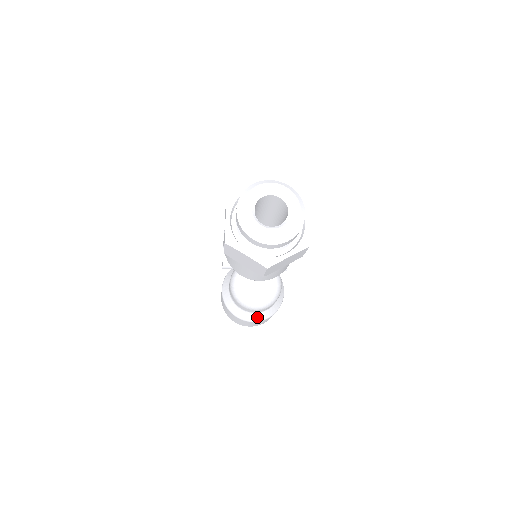
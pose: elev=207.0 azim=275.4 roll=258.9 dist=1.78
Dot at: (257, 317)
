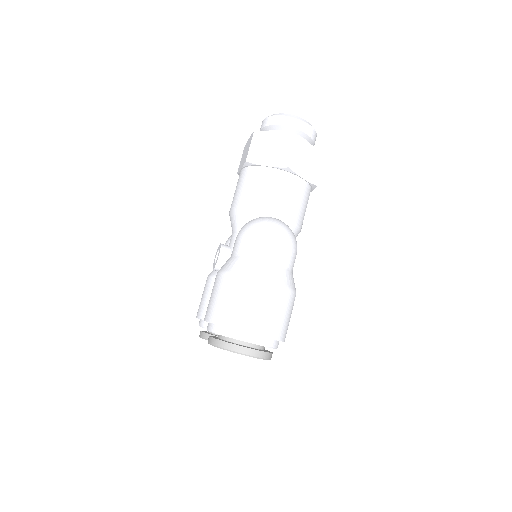
Dot at: (273, 274)
